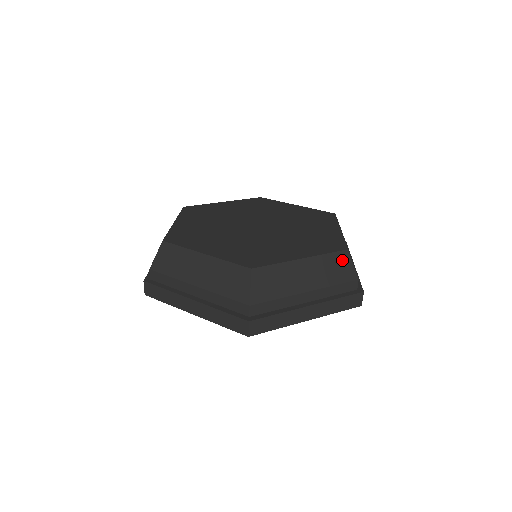
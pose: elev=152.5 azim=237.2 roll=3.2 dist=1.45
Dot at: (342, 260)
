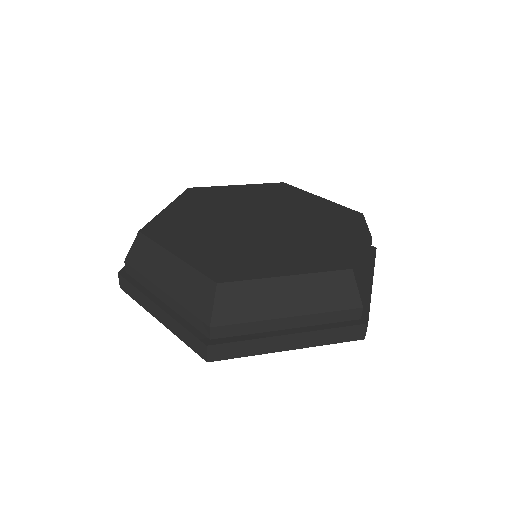
Dot at: (365, 226)
